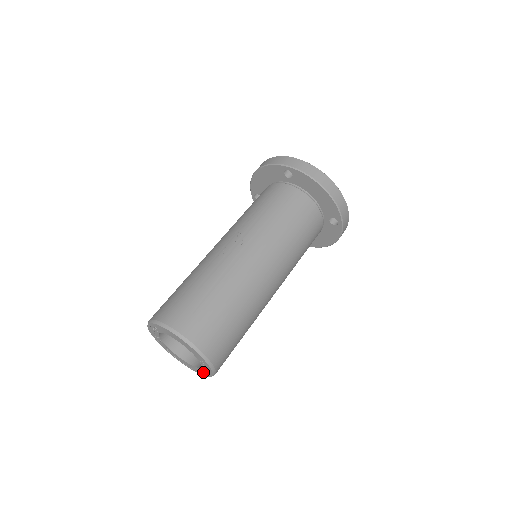
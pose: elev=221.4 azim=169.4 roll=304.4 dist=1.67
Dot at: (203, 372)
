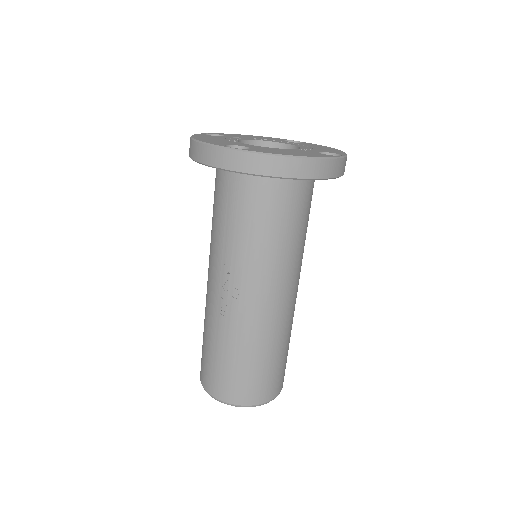
Dot at: occluded
